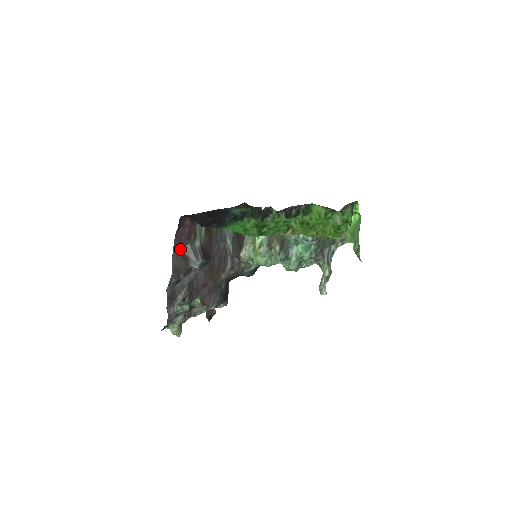
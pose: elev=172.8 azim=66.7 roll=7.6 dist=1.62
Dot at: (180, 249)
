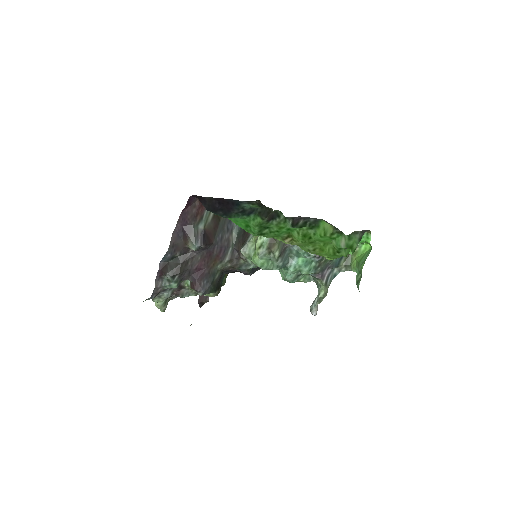
Dot at: (183, 227)
